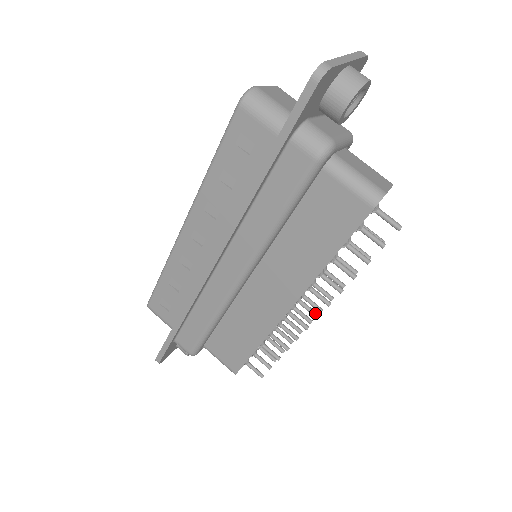
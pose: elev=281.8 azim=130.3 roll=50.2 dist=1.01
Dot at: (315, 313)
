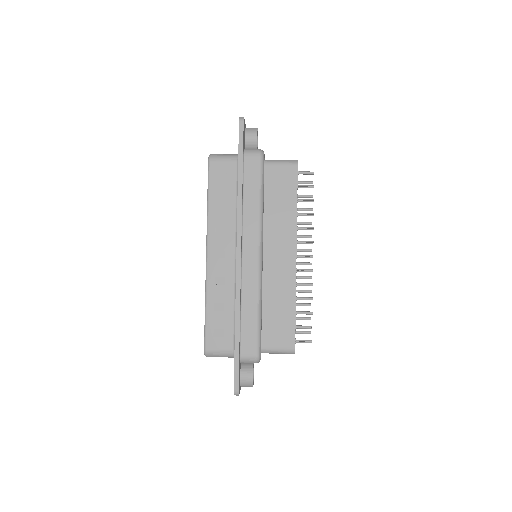
Dot at: (310, 255)
